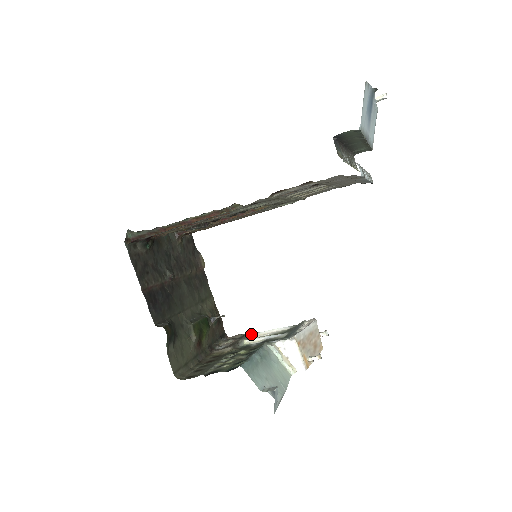
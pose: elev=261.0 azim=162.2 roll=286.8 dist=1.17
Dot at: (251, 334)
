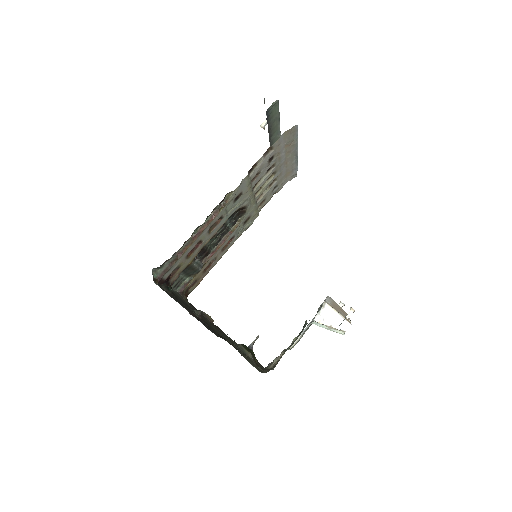
Dot at: occluded
